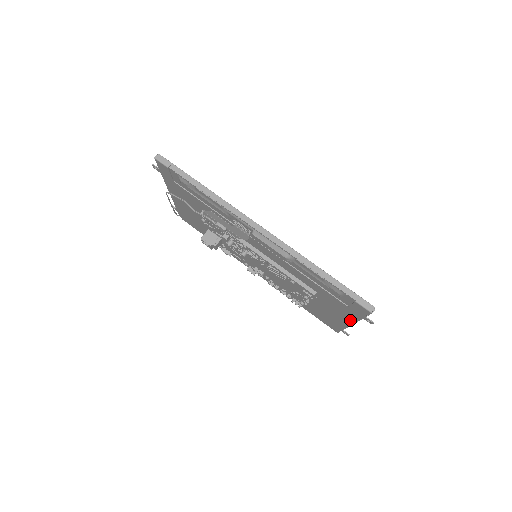
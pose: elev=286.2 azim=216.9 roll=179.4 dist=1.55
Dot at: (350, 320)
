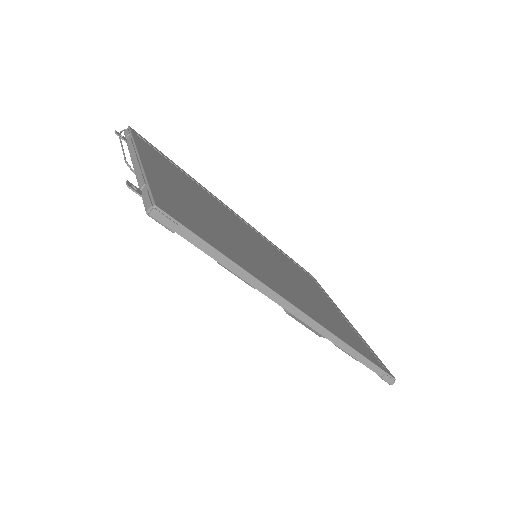
Dot at: occluded
